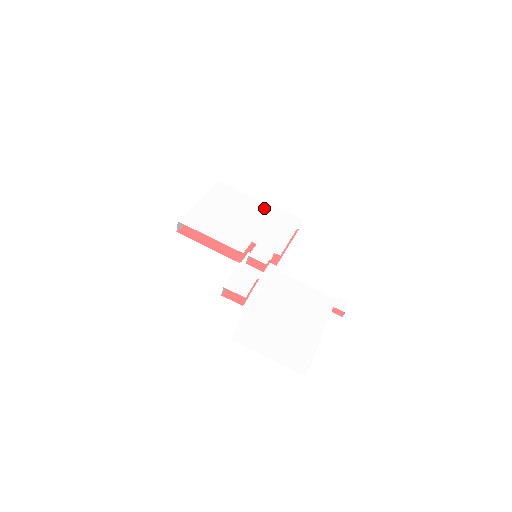
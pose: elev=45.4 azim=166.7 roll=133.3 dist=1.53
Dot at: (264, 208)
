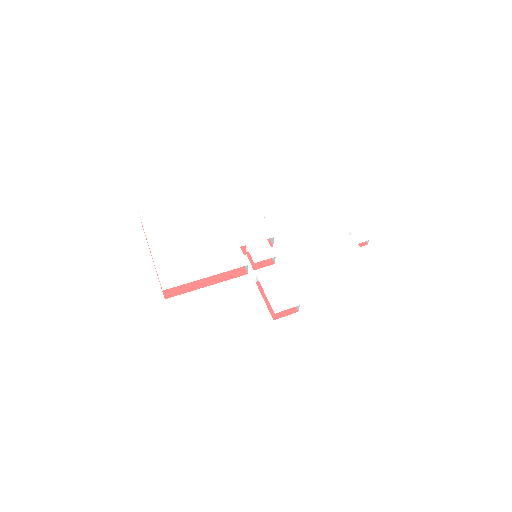
Dot at: (207, 201)
